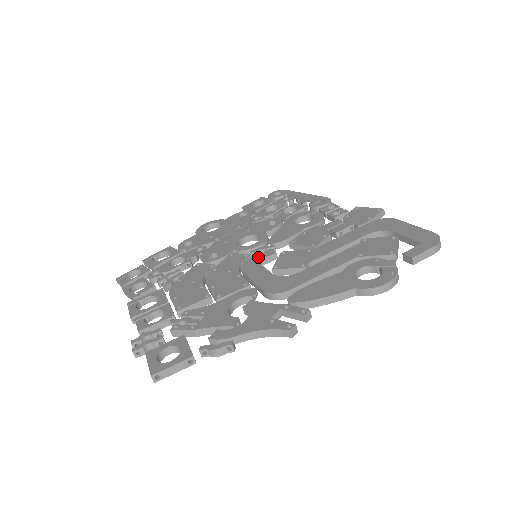
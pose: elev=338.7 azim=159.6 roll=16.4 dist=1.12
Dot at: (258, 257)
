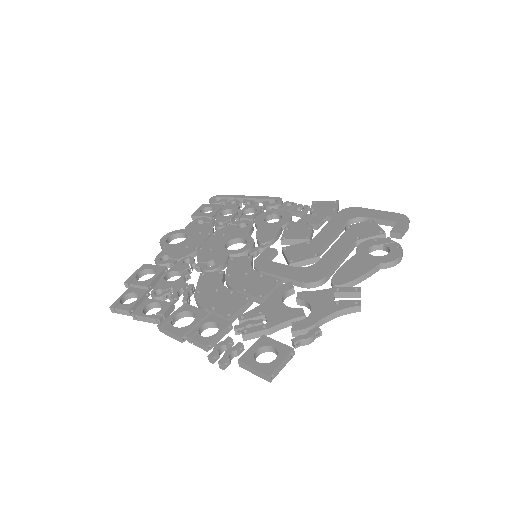
Dot at: (263, 256)
